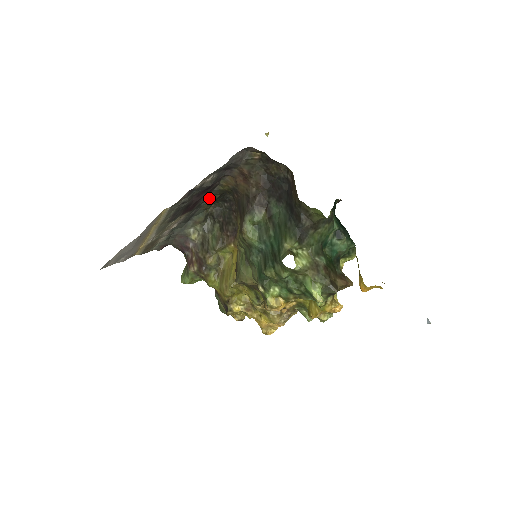
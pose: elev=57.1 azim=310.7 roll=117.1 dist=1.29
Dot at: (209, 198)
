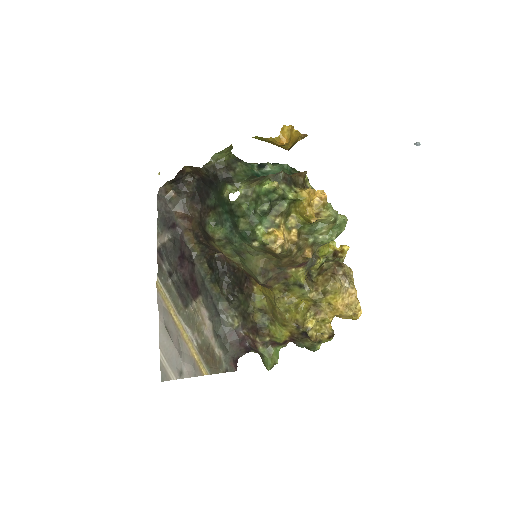
Dot at: (202, 273)
